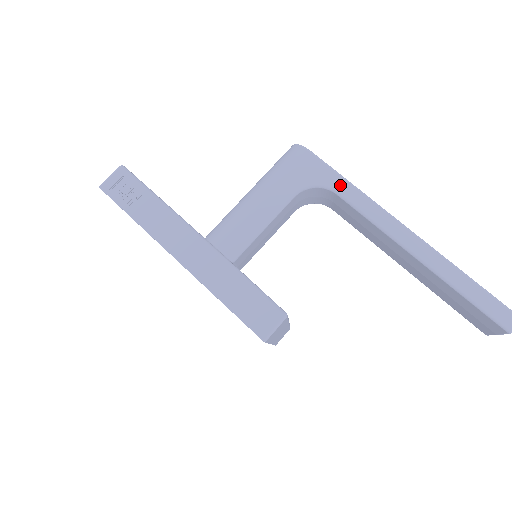
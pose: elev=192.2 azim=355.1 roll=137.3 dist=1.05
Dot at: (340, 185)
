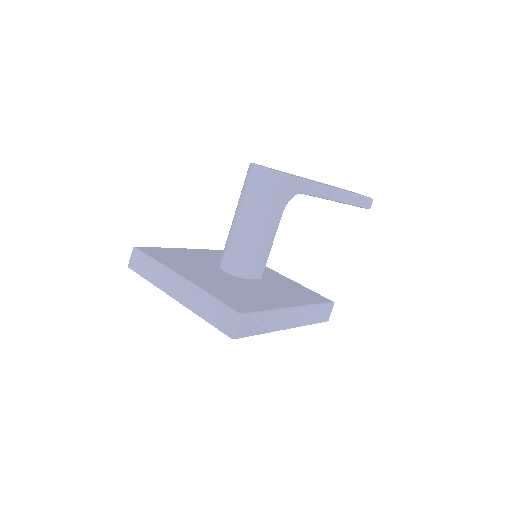
Dot at: (304, 187)
